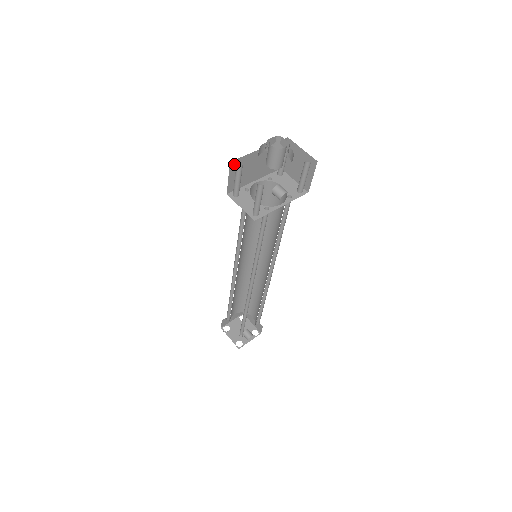
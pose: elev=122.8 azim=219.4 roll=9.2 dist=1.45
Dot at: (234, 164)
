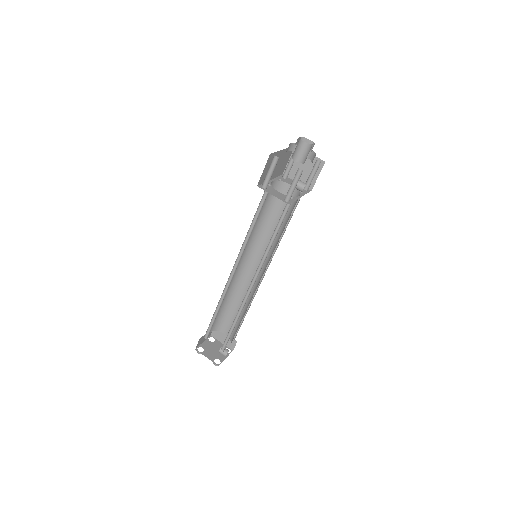
Dot at: (270, 157)
